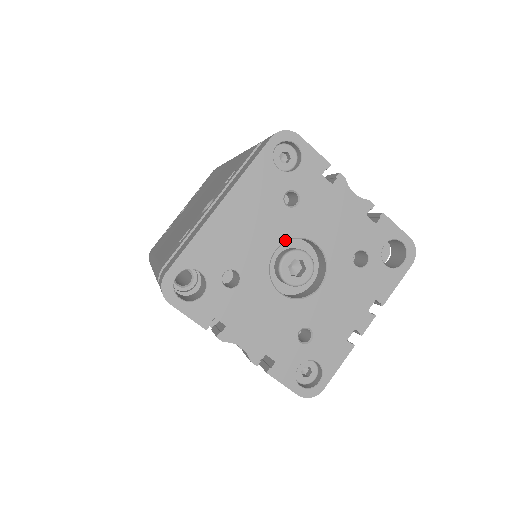
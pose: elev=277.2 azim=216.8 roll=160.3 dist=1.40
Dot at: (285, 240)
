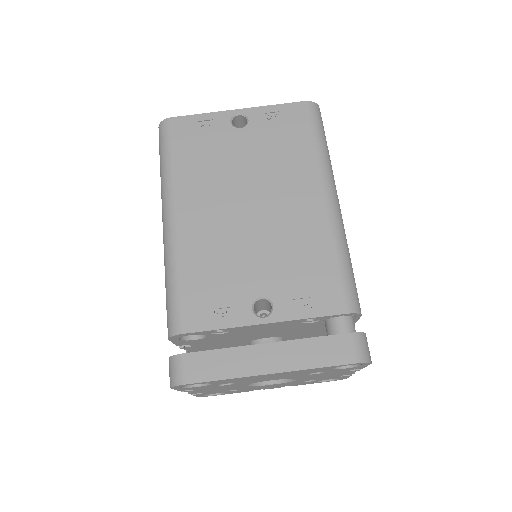
Dot at: occluded
